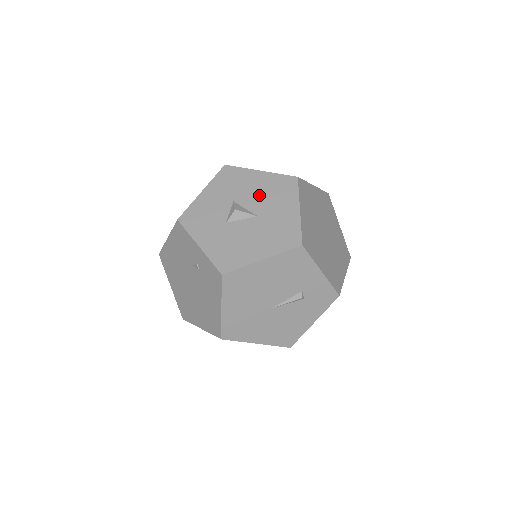
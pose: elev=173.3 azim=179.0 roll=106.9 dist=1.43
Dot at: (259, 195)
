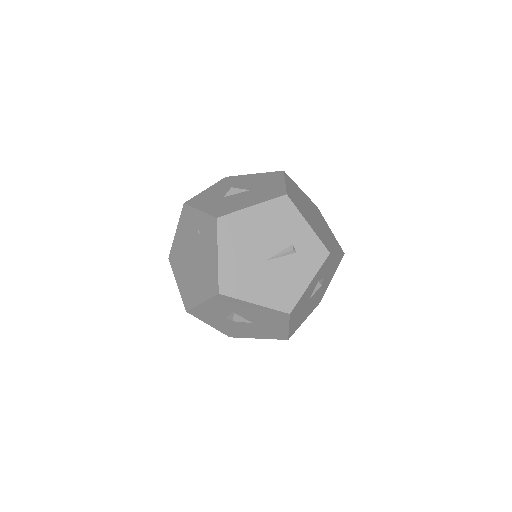
Dot at: (252, 182)
